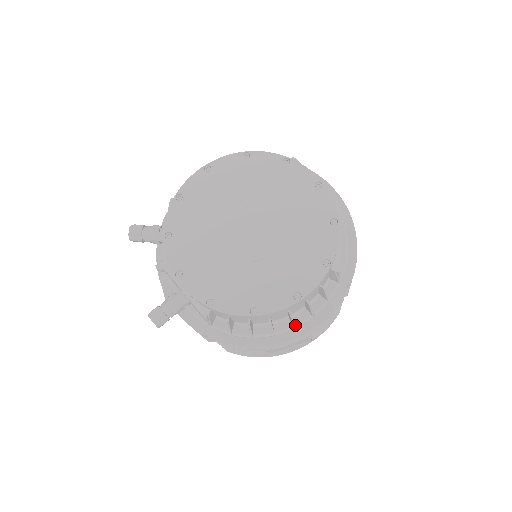
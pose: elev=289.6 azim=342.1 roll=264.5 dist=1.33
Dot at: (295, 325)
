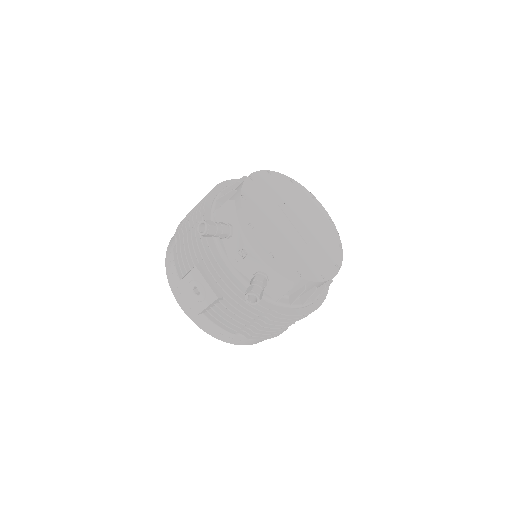
Dot at: (320, 295)
